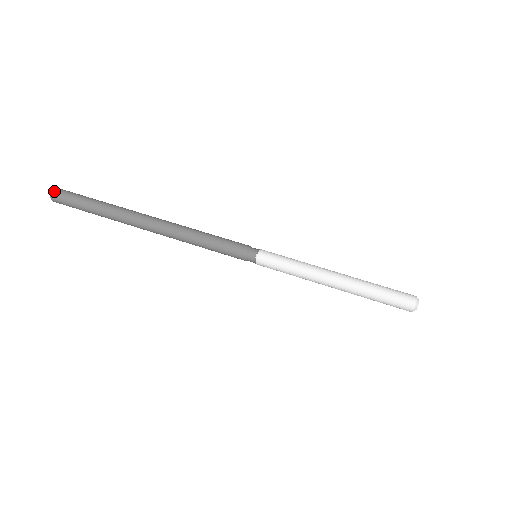
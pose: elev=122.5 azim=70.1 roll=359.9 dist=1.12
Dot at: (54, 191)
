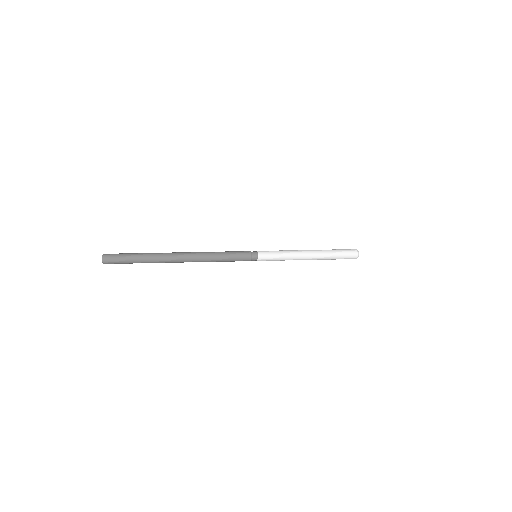
Dot at: (105, 254)
